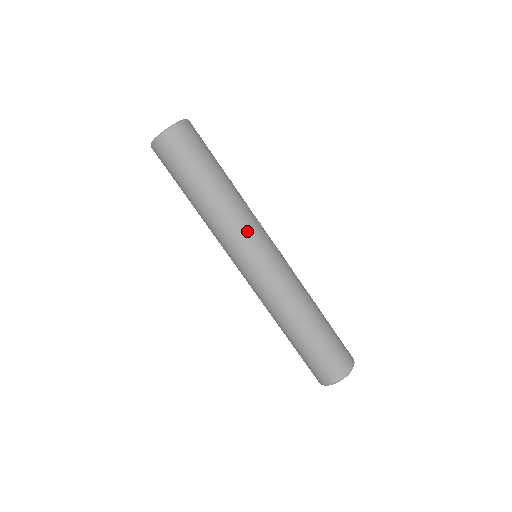
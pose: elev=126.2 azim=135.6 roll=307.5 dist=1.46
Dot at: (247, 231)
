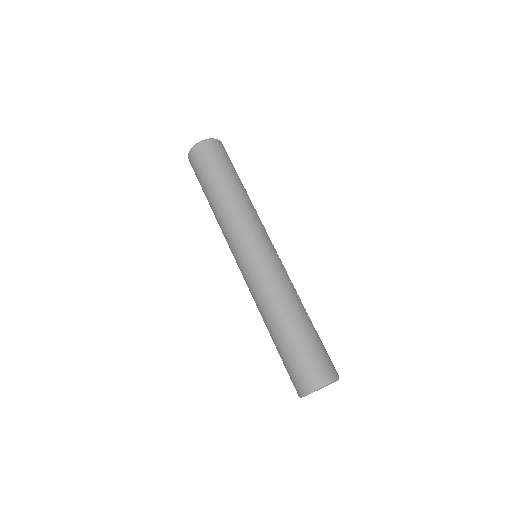
Dot at: (249, 225)
